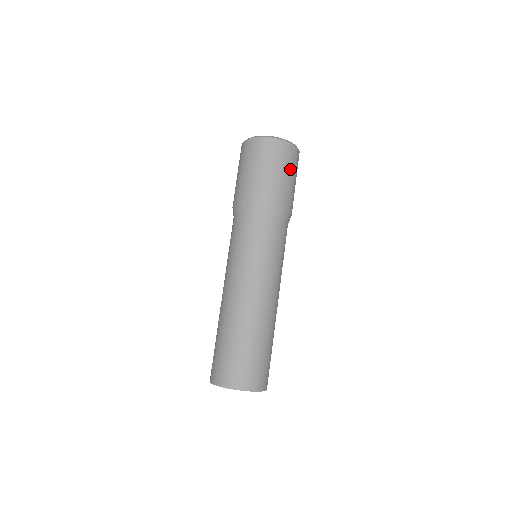
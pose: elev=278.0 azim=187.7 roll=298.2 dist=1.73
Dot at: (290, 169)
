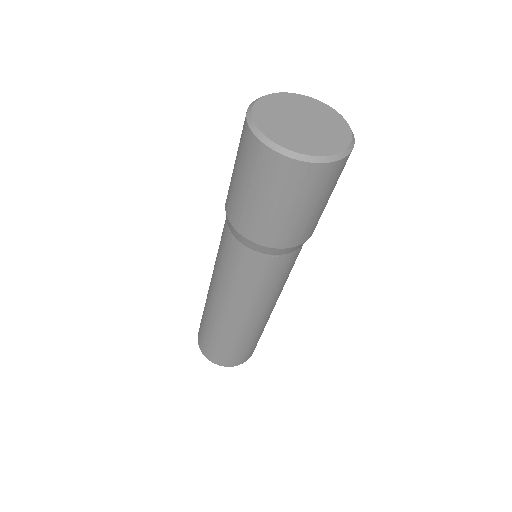
Dot at: occluded
